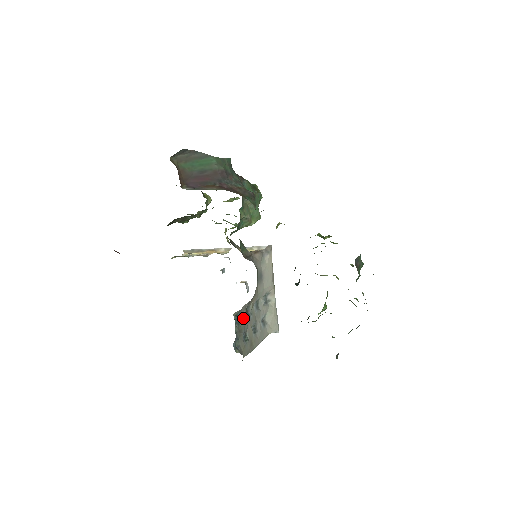
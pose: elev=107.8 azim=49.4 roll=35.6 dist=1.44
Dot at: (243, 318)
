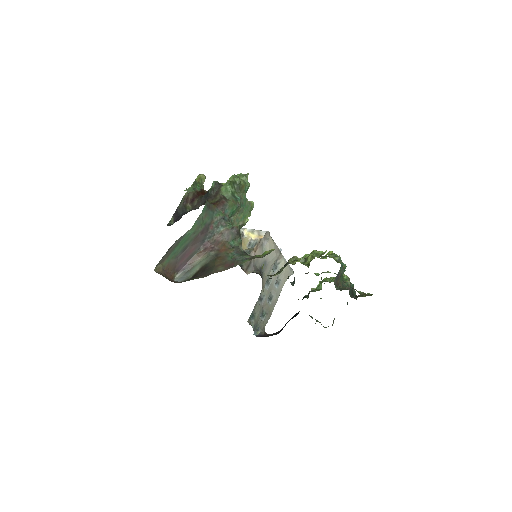
Dot at: (257, 309)
